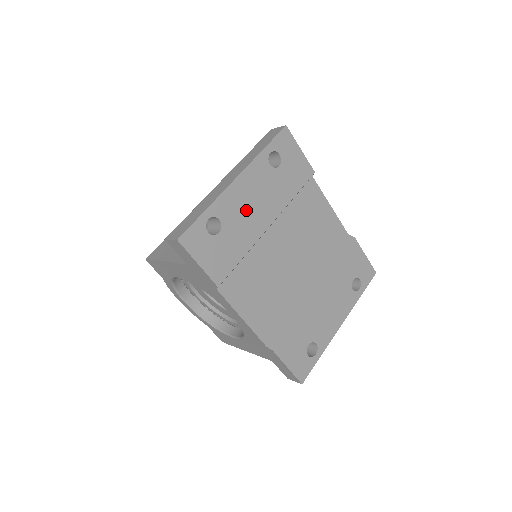
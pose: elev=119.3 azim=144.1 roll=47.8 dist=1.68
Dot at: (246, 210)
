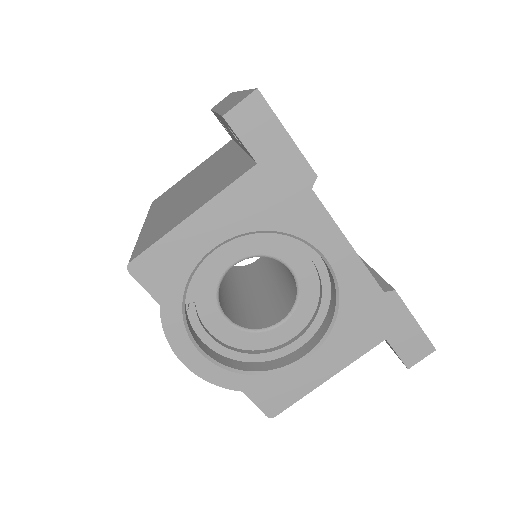
Dot at: occluded
